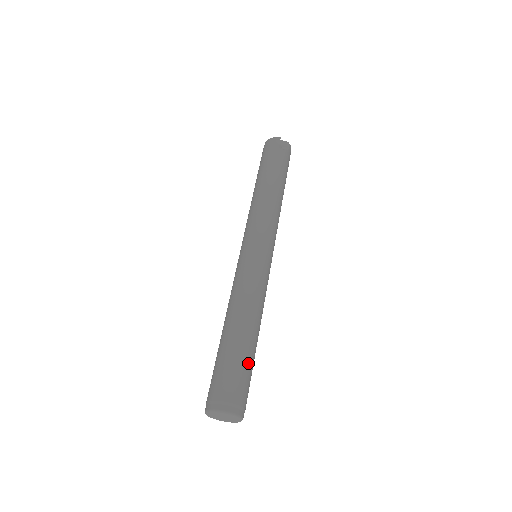
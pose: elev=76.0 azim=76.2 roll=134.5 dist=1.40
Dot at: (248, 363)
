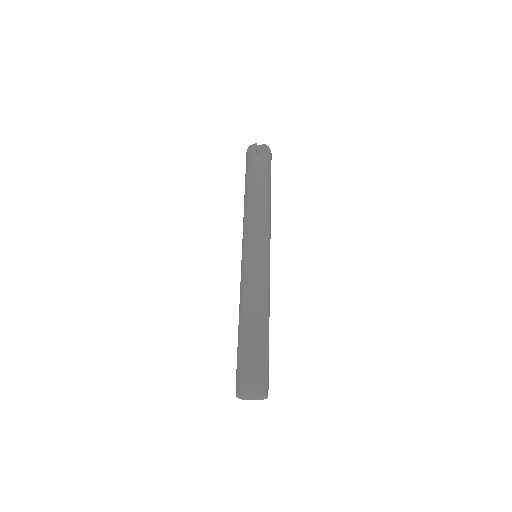
Dot at: (261, 349)
